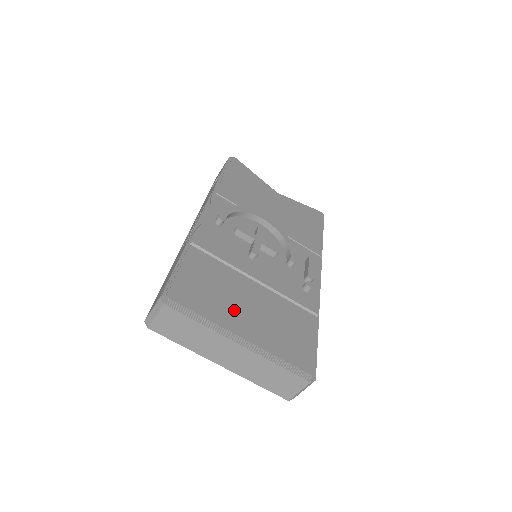
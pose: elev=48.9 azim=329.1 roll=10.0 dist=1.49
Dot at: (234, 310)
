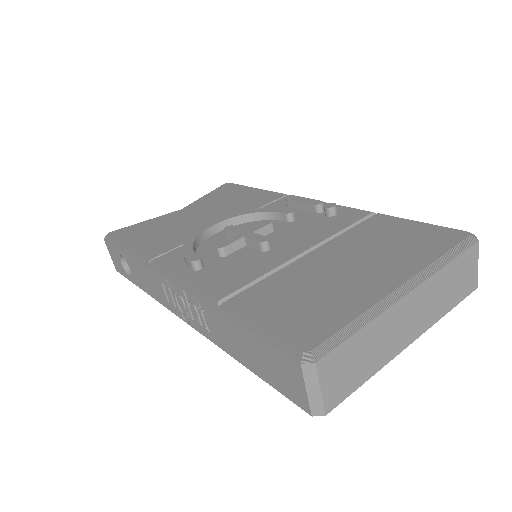
Dot at: (349, 284)
